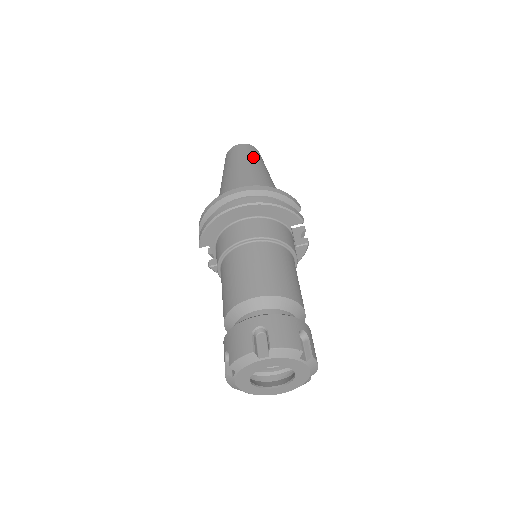
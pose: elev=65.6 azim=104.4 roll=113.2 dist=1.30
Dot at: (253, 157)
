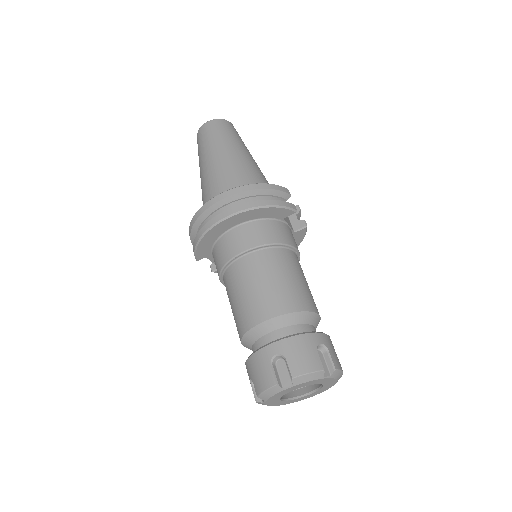
Dot at: (226, 137)
